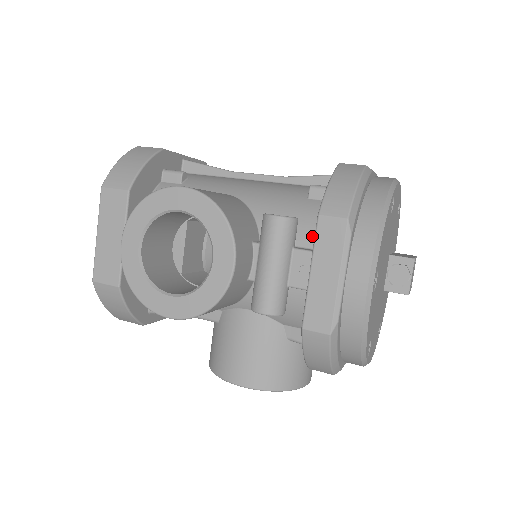
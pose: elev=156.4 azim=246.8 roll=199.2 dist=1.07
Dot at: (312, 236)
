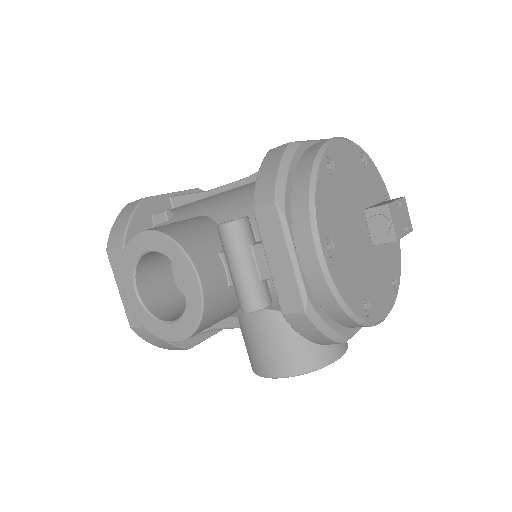
Dot at: occluded
